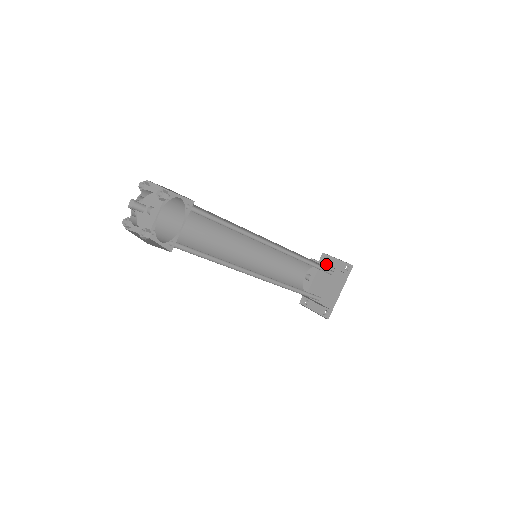
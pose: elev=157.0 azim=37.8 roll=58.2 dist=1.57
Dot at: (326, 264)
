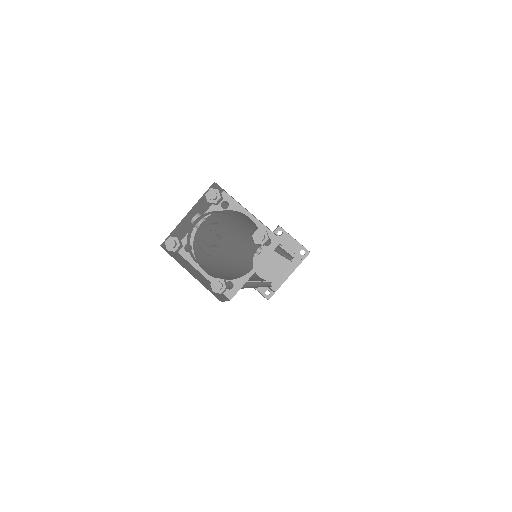
Dot at: occluded
